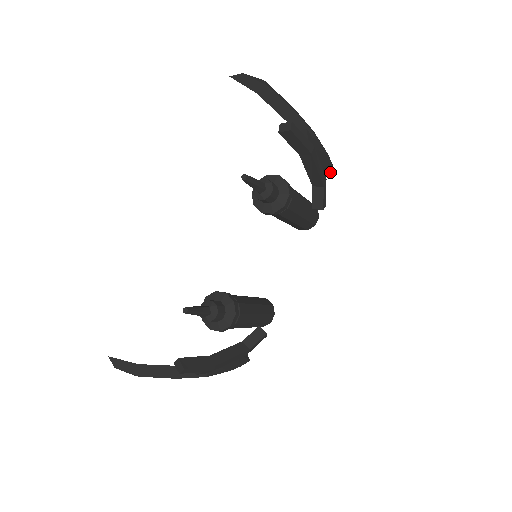
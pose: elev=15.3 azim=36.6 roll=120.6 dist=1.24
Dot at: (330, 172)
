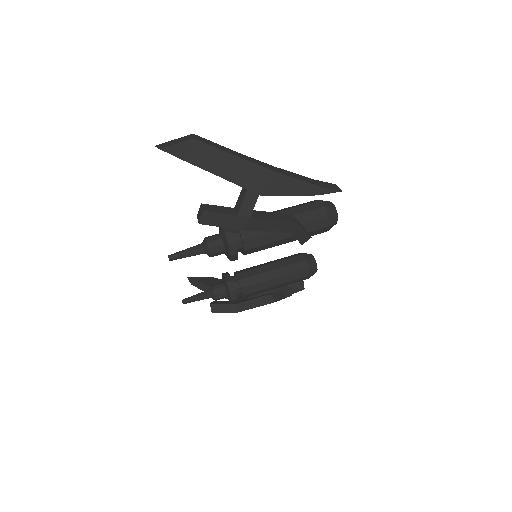
Dot at: (331, 192)
